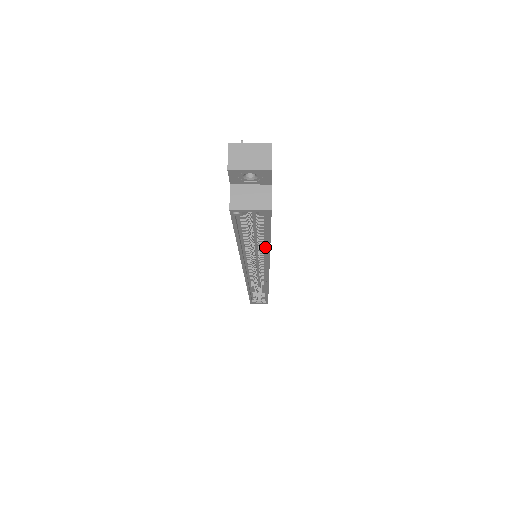
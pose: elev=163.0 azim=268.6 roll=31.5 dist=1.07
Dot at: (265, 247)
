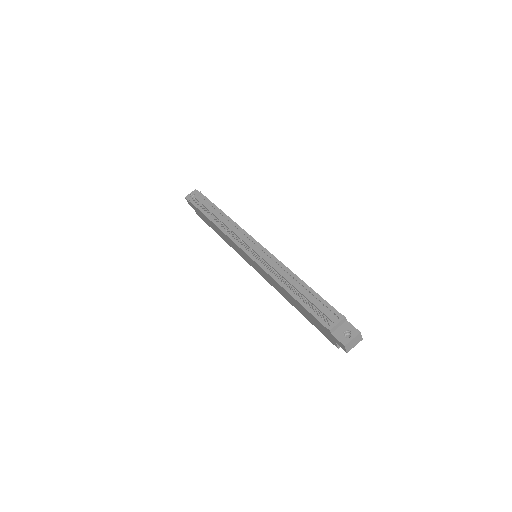
Dot at: occluded
